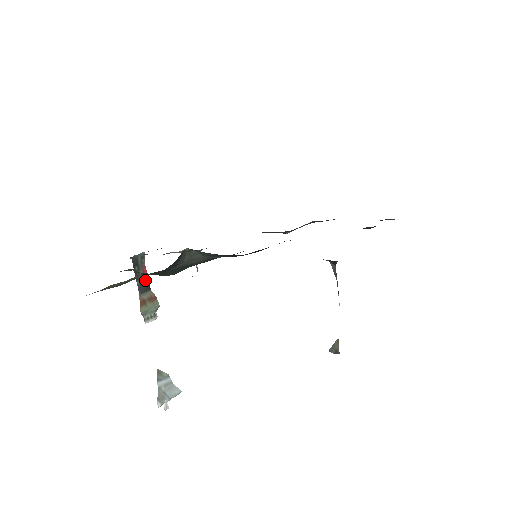
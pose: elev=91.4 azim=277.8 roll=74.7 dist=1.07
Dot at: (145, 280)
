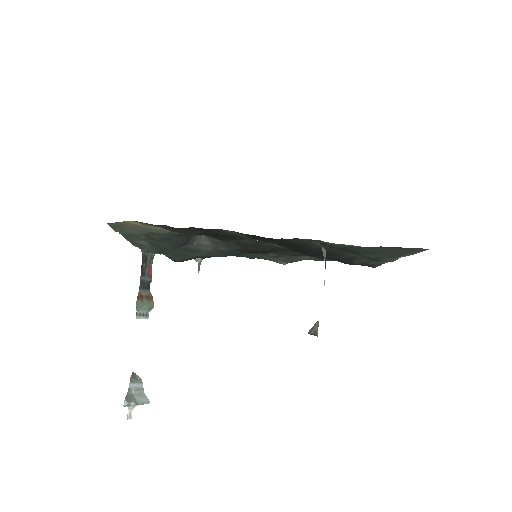
Dot at: (148, 279)
